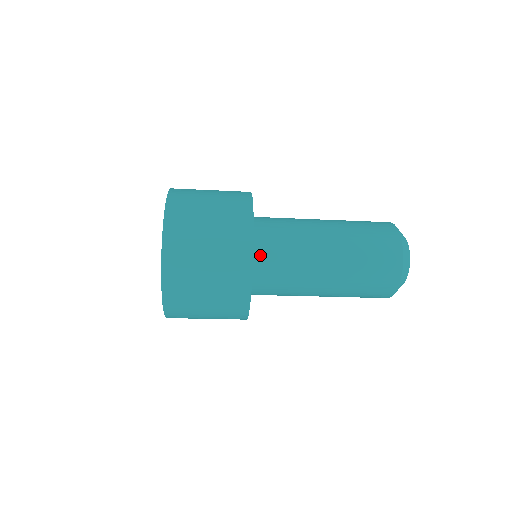
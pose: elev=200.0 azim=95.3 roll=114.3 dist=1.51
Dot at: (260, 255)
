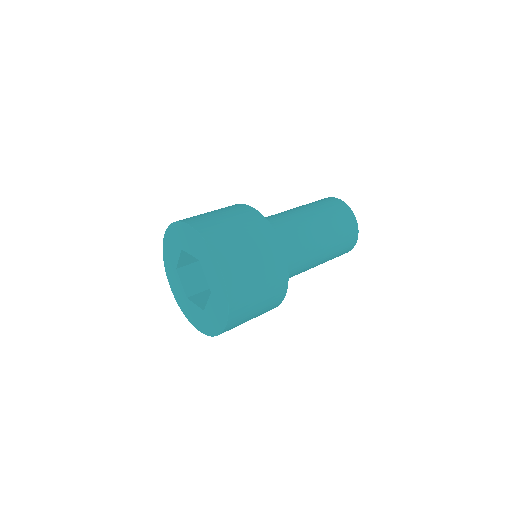
Dot at: occluded
